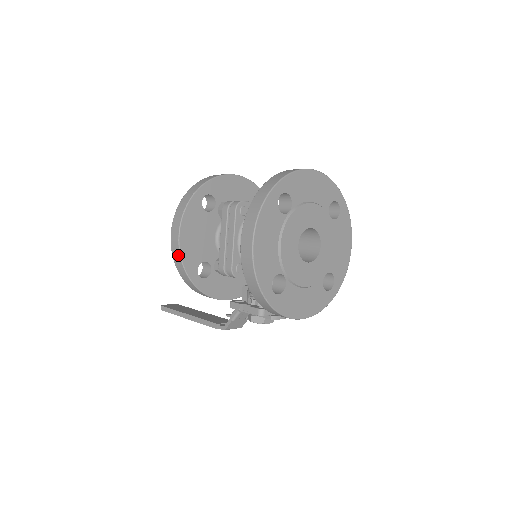
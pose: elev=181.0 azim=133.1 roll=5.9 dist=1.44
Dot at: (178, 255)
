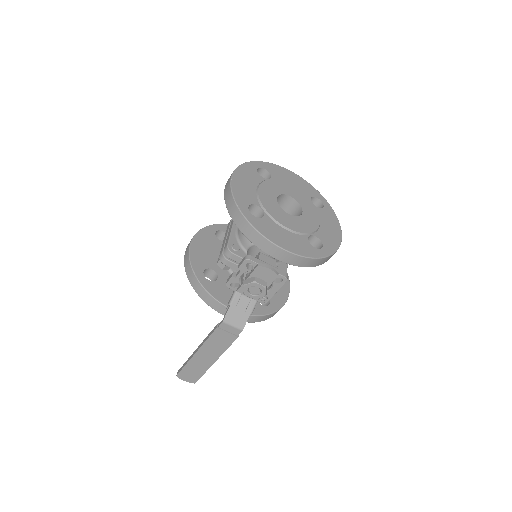
Dot at: (188, 256)
